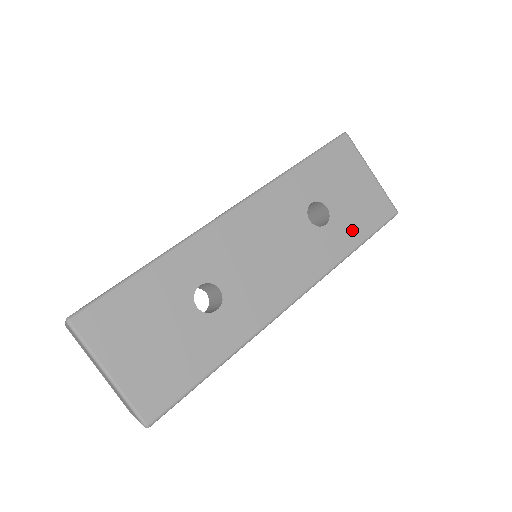
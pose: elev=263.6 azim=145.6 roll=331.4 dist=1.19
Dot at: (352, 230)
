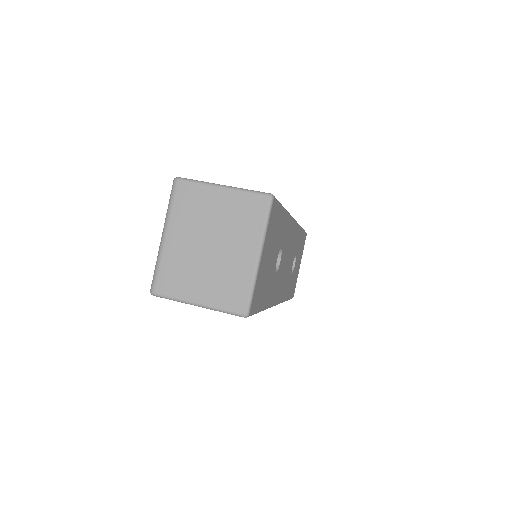
Dot at: occluded
